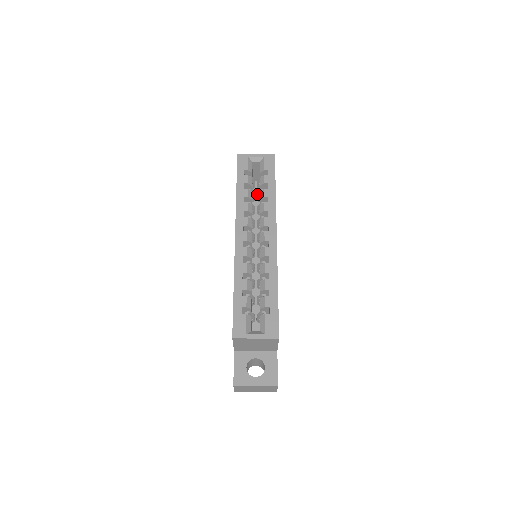
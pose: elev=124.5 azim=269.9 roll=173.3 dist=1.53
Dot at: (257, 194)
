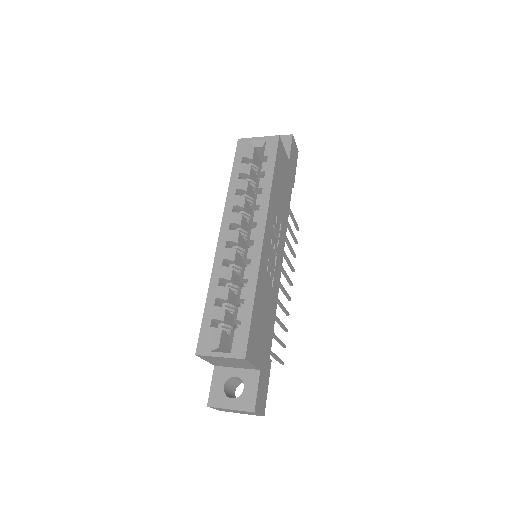
Dot at: occluded
